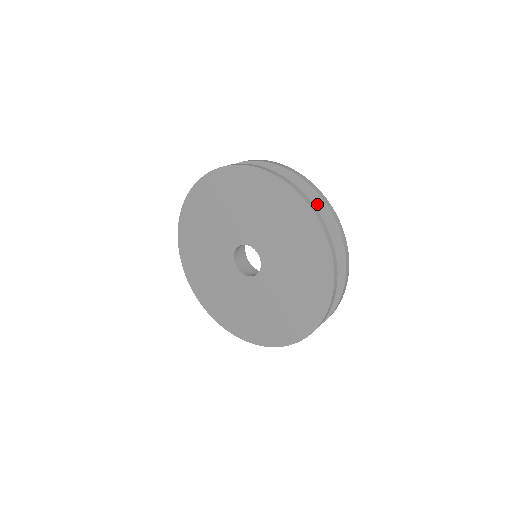
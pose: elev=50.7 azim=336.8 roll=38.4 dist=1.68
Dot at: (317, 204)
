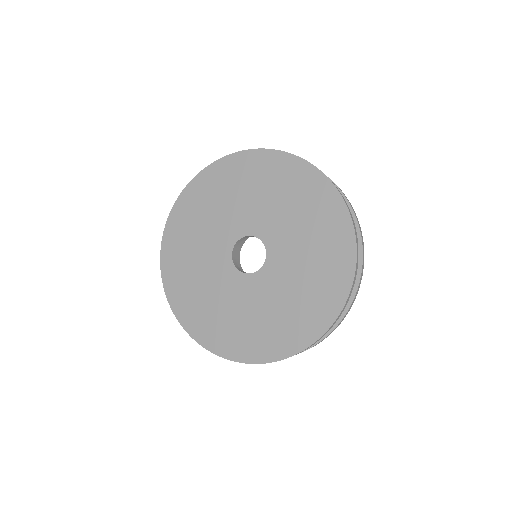
Dot at: occluded
